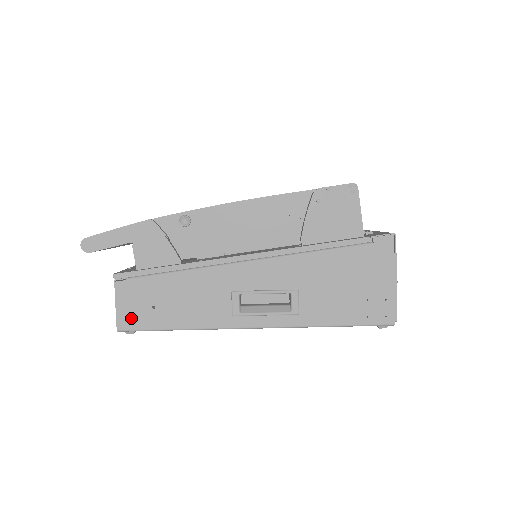
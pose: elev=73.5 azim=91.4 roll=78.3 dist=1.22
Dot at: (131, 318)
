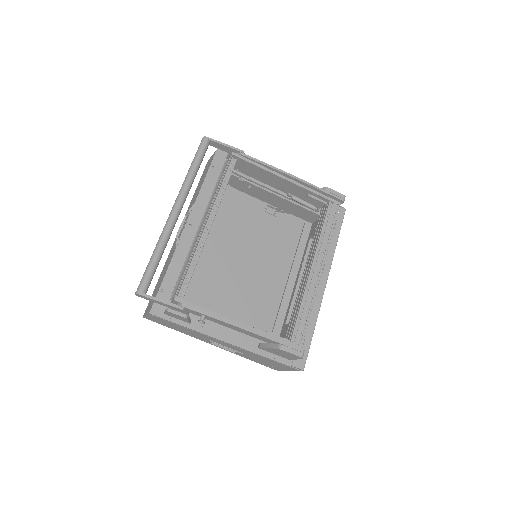
Dot at: (152, 320)
